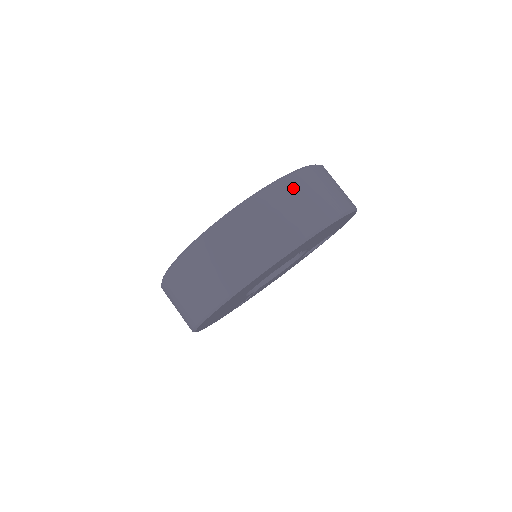
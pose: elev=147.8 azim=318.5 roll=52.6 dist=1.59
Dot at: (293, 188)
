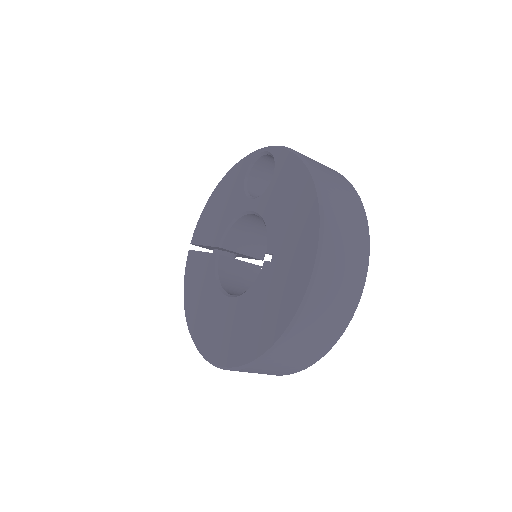
Dot at: (324, 289)
